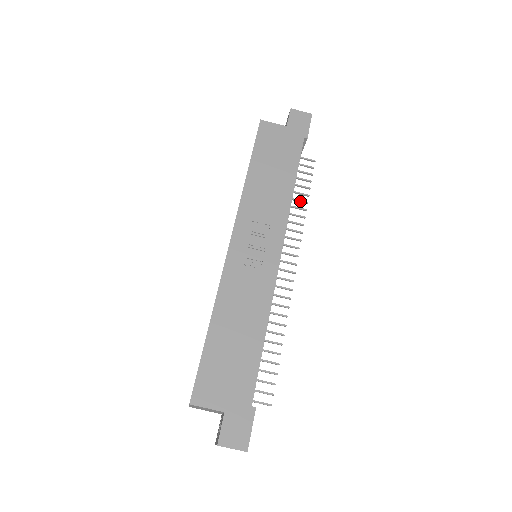
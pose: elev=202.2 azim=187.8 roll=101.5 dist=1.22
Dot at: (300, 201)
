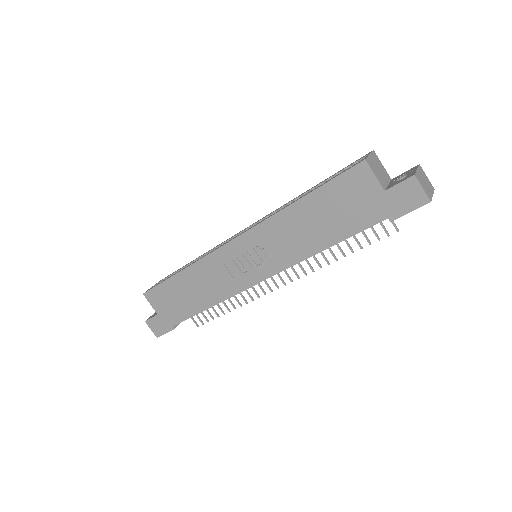
Dot at: (339, 249)
